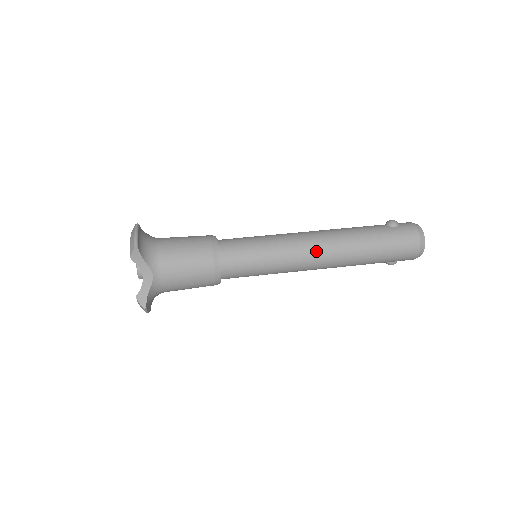
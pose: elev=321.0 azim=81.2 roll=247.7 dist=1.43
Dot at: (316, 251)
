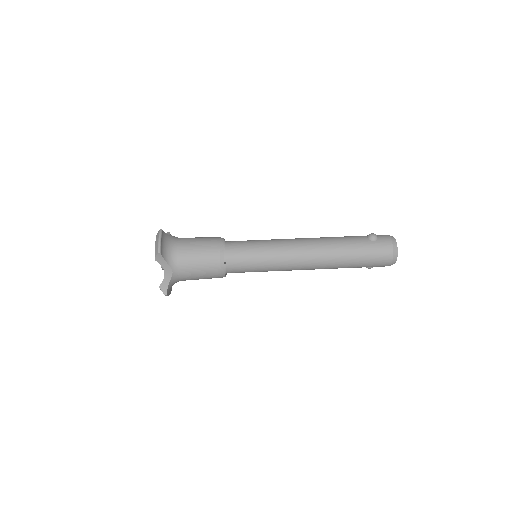
Dot at: (304, 258)
